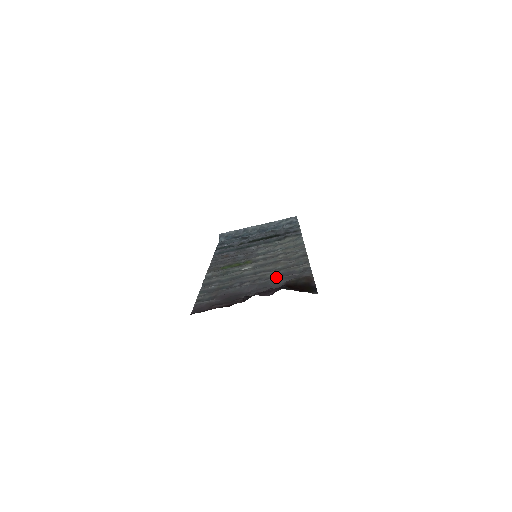
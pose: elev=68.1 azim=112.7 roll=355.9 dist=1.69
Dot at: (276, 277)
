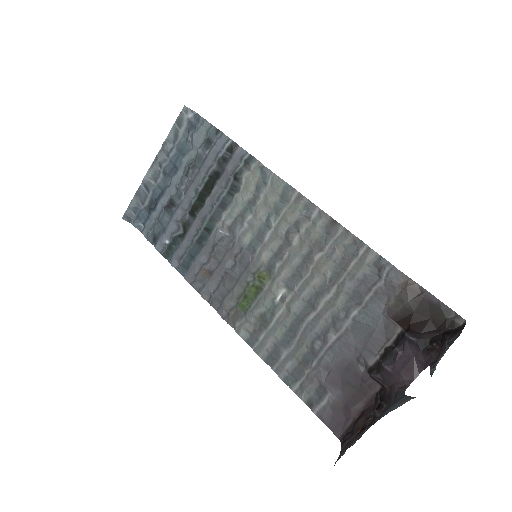
Dot at: (356, 303)
